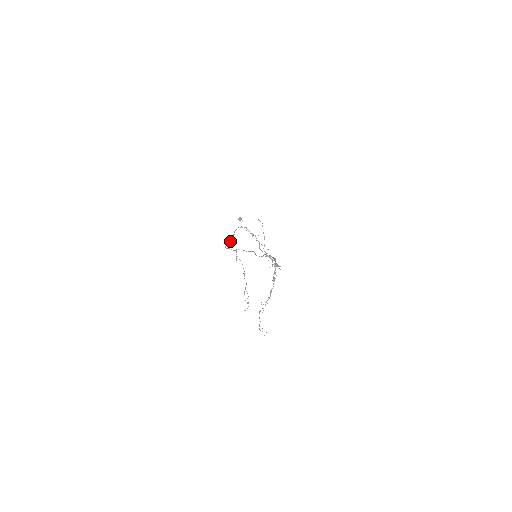
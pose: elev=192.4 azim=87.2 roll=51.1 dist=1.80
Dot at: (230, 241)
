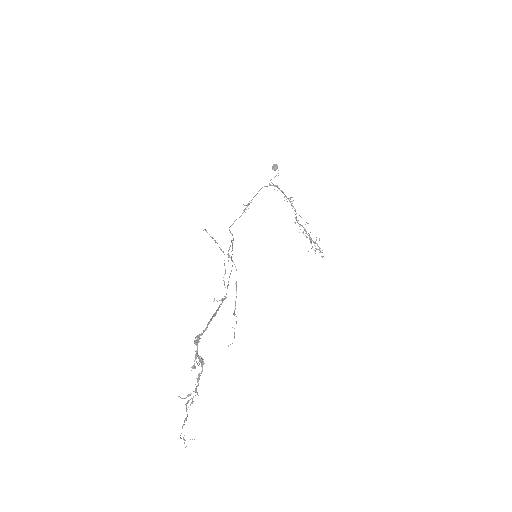
Dot at: (245, 212)
